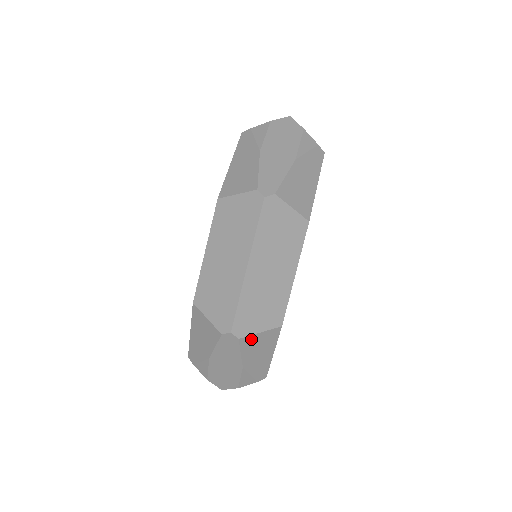
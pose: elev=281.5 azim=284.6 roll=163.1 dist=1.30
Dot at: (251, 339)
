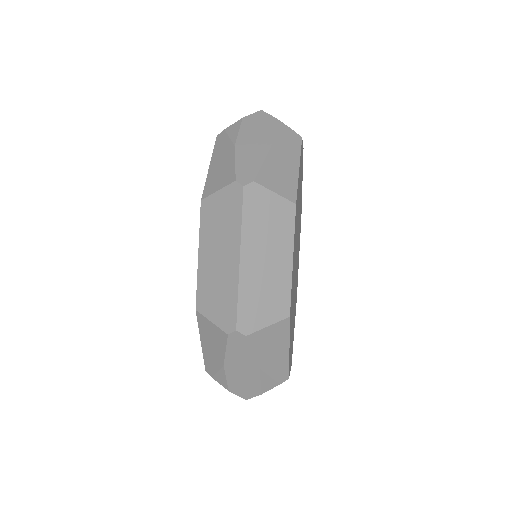
Dot at: (260, 335)
